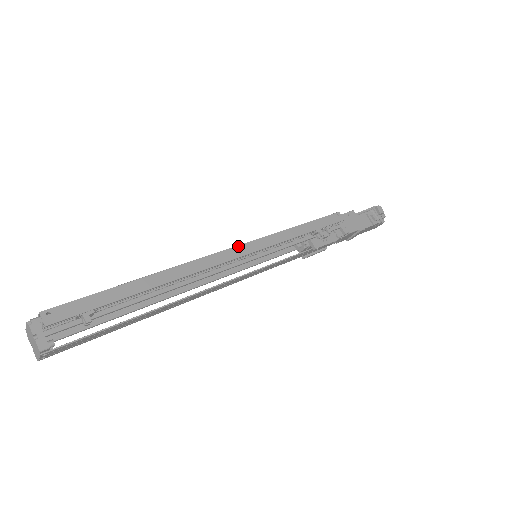
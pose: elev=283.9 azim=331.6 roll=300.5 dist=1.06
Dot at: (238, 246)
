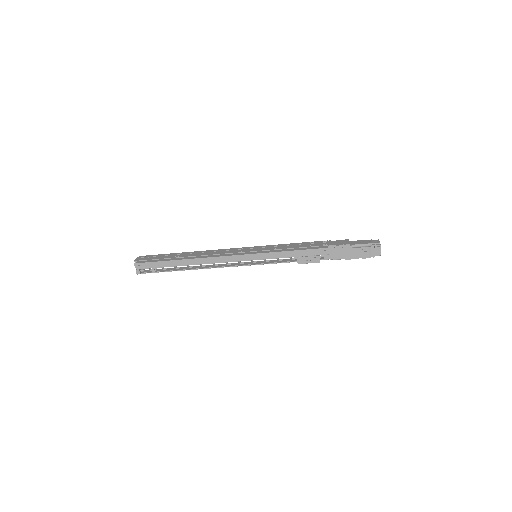
Dot at: (238, 255)
